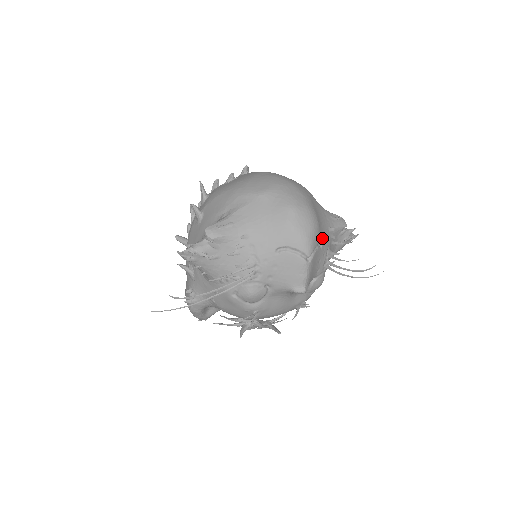
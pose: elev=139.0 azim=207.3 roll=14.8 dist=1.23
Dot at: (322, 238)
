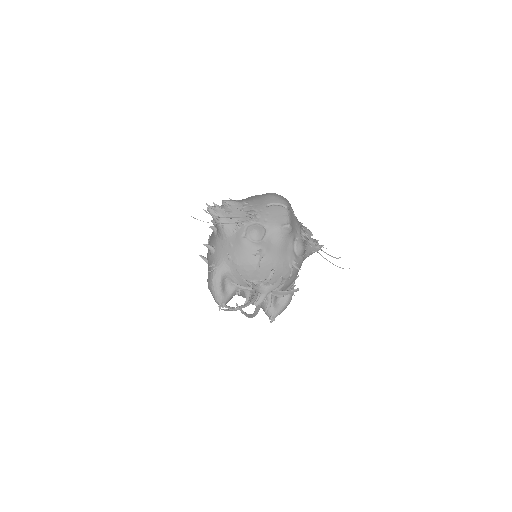
Dot at: occluded
